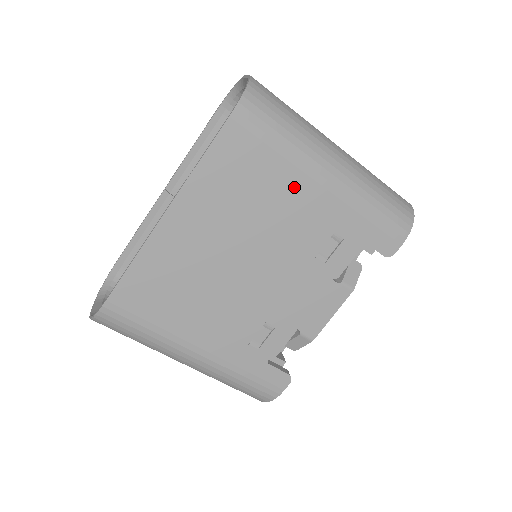
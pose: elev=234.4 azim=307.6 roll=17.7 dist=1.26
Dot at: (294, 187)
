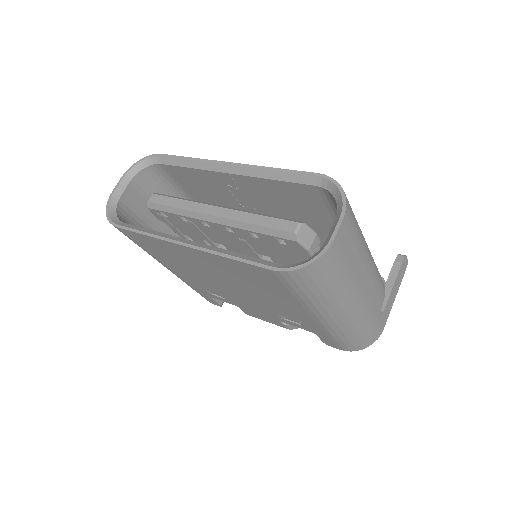
Dot at: (290, 304)
